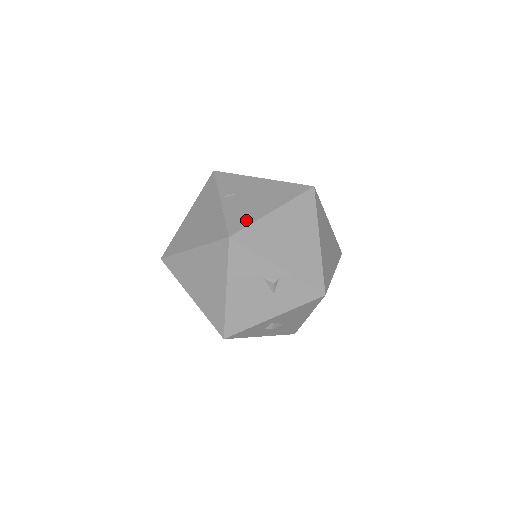
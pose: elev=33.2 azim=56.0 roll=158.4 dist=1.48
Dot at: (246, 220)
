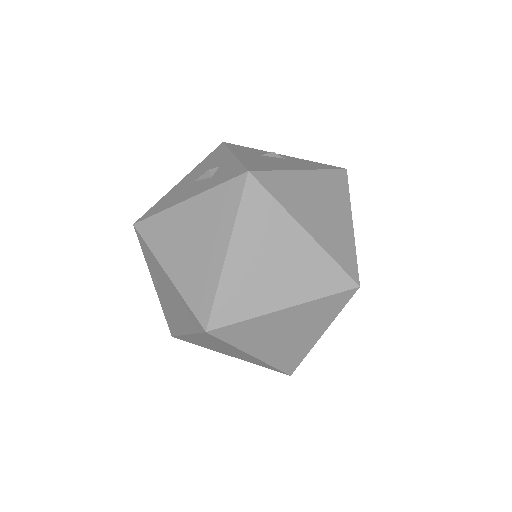
Dot at: (174, 328)
